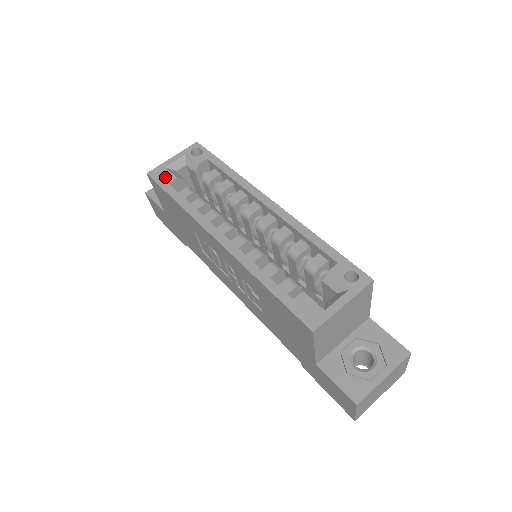
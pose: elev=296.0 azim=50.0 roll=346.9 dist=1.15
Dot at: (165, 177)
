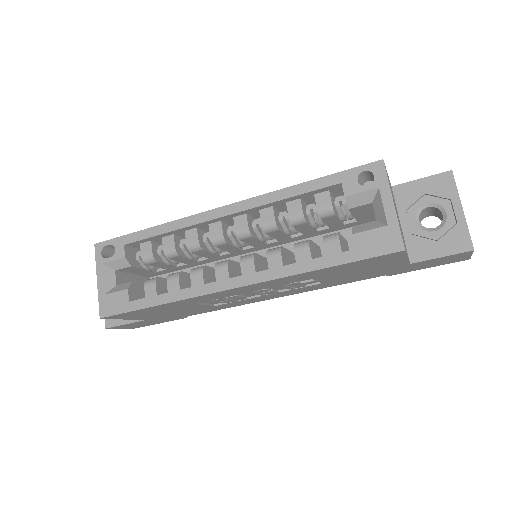
Dot at: (118, 301)
